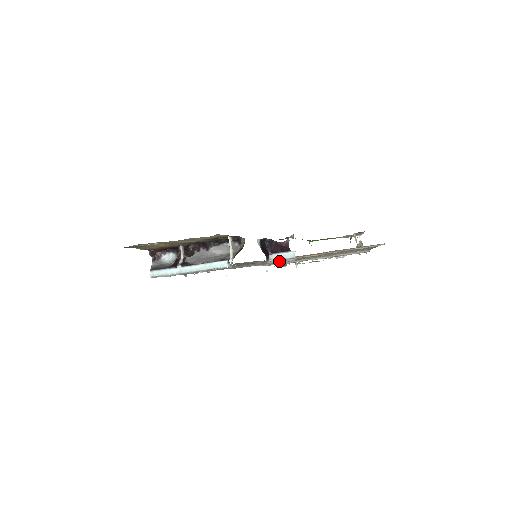
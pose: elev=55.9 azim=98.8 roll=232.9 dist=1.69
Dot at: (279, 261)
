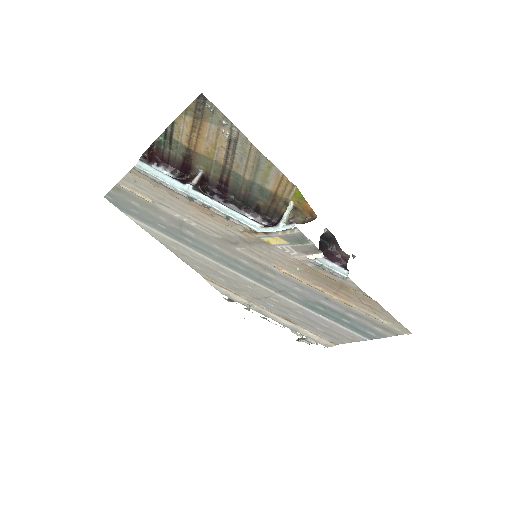
Dot at: (325, 268)
